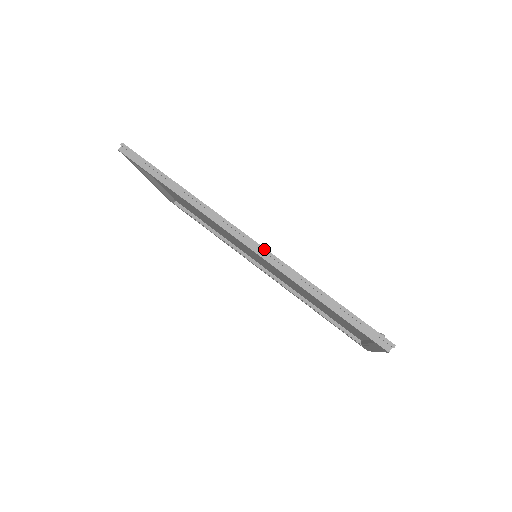
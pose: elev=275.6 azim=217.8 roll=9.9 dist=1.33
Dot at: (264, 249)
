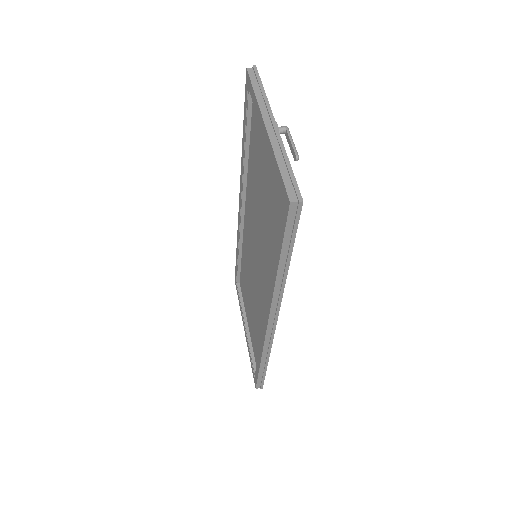
Dot at: occluded
